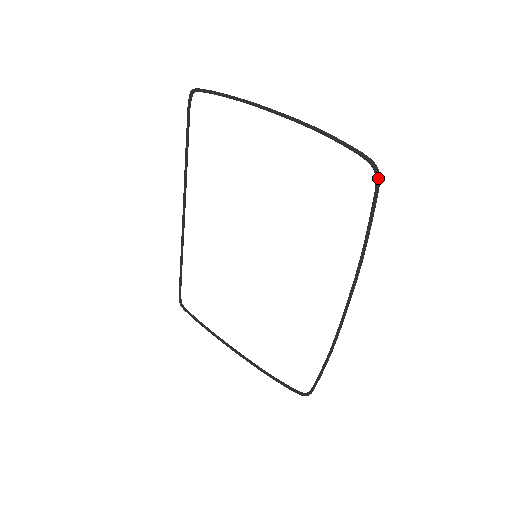
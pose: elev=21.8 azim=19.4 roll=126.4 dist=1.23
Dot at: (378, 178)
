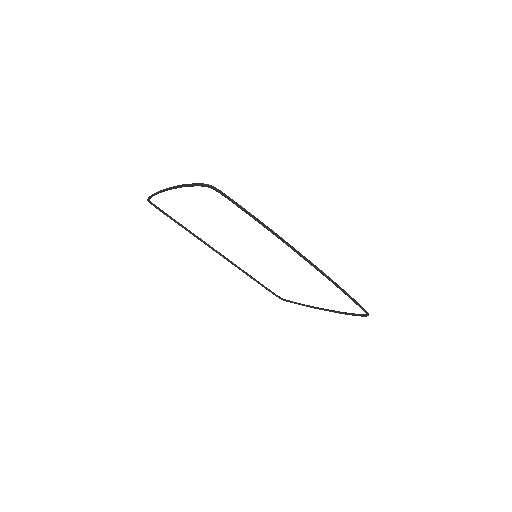
Dot at: (217, 191)
